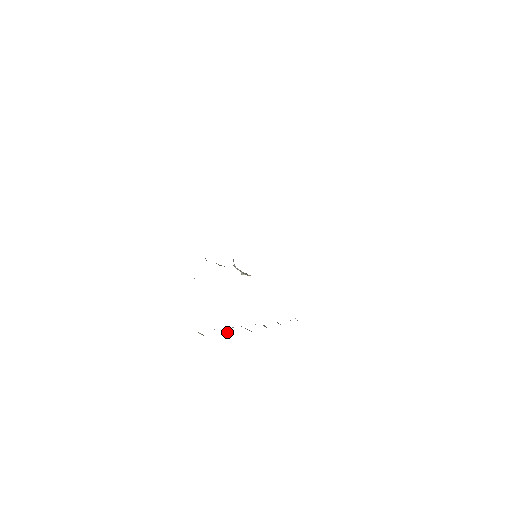
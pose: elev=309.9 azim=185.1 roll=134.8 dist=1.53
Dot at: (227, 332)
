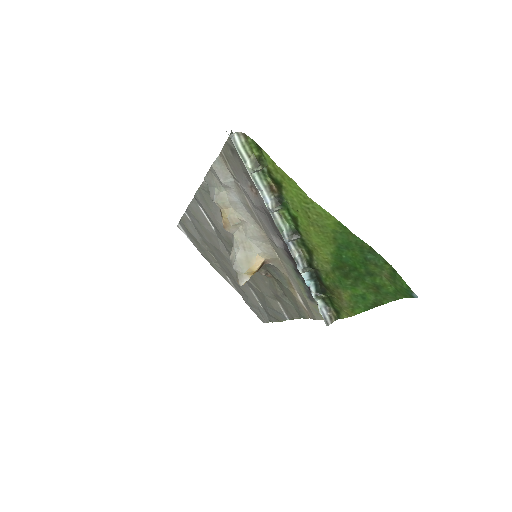
Dot at: (276, 206)
